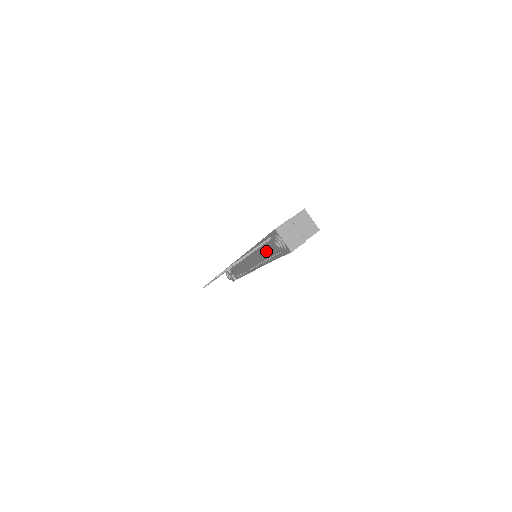
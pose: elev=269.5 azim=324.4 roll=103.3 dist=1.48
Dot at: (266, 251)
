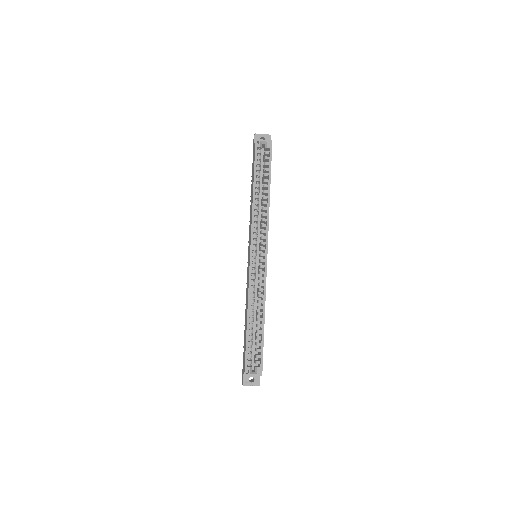
Dot at: occluded
